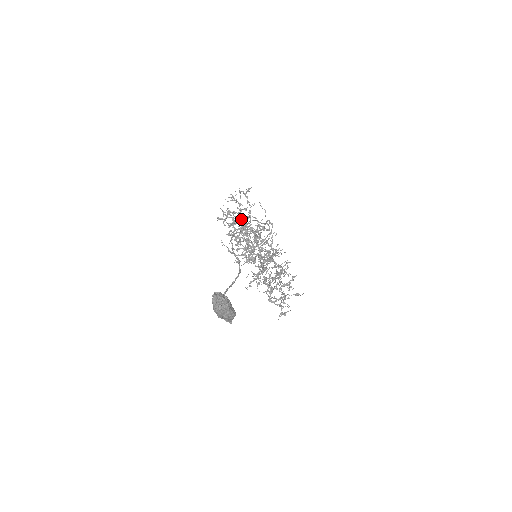
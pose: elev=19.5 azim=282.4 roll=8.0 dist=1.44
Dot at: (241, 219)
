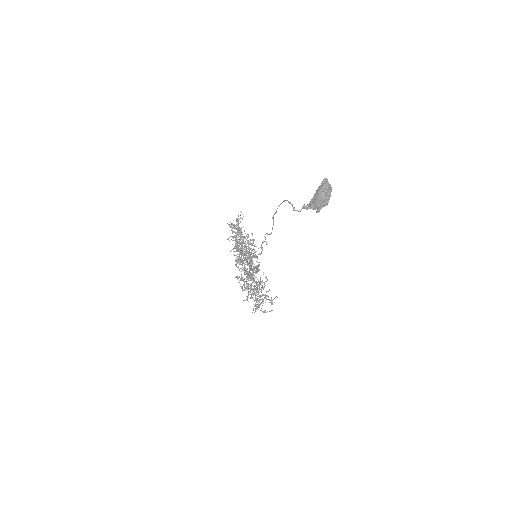
Dot at: (236, 239)
